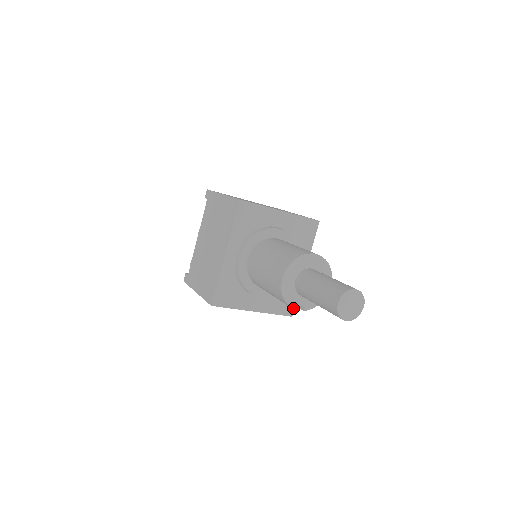
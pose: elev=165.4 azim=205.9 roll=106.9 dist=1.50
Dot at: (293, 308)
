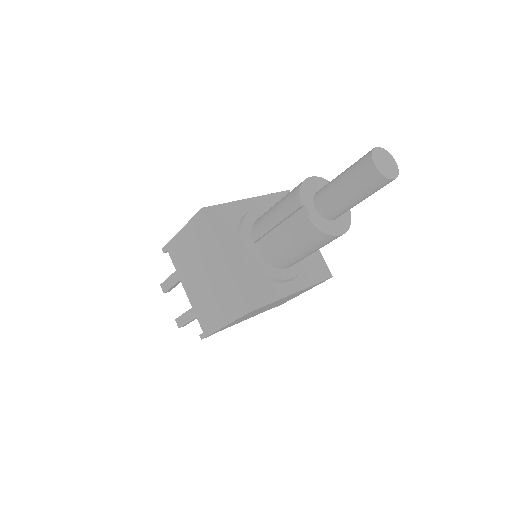
Dot at: (301, 203)
